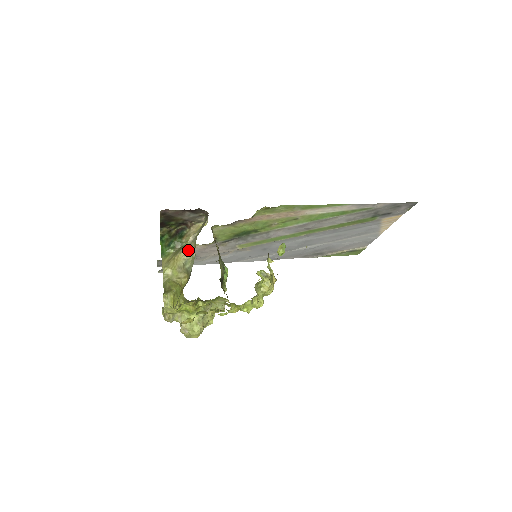
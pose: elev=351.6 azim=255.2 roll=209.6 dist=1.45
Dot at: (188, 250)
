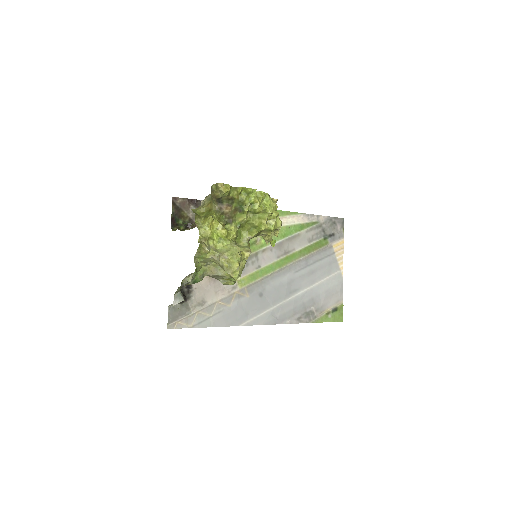
Dot at: occluded
